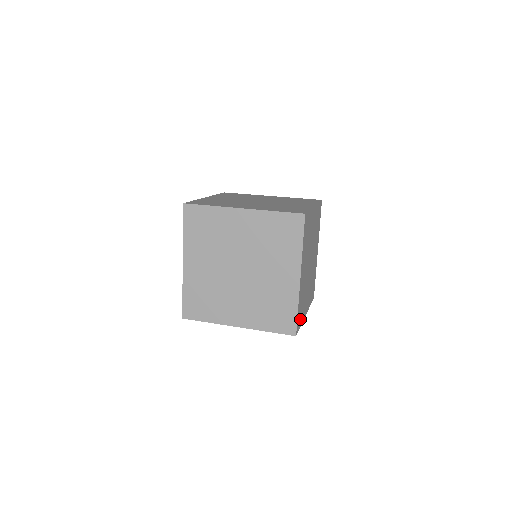
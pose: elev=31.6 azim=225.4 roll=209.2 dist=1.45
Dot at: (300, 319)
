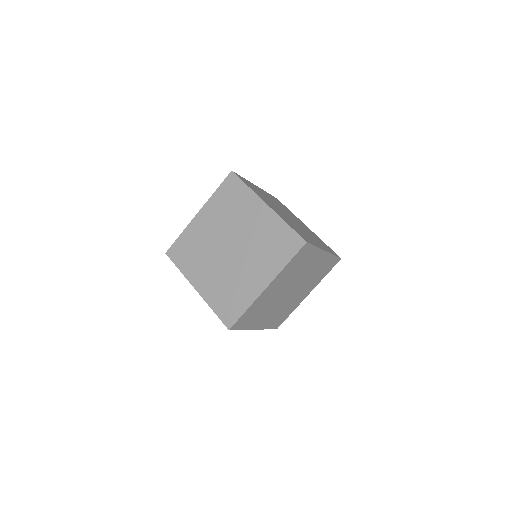
Dot at: (244, 323)
